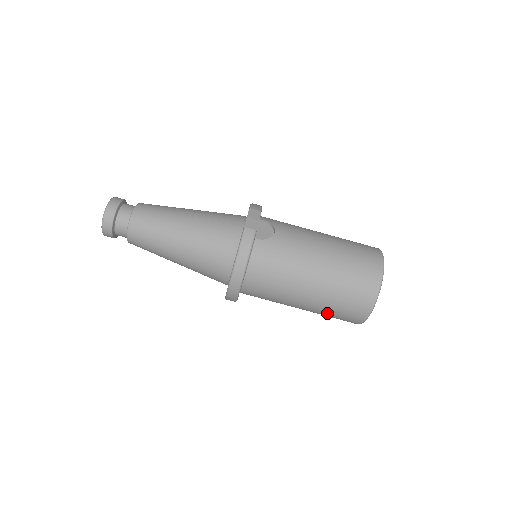
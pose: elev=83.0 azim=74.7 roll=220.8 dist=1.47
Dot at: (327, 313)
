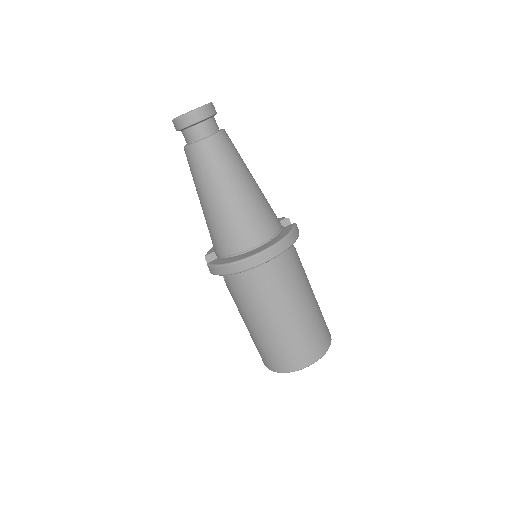
Dot at: (285, 341)
